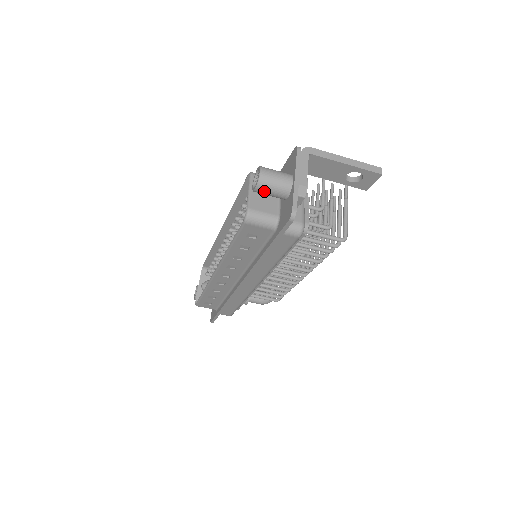
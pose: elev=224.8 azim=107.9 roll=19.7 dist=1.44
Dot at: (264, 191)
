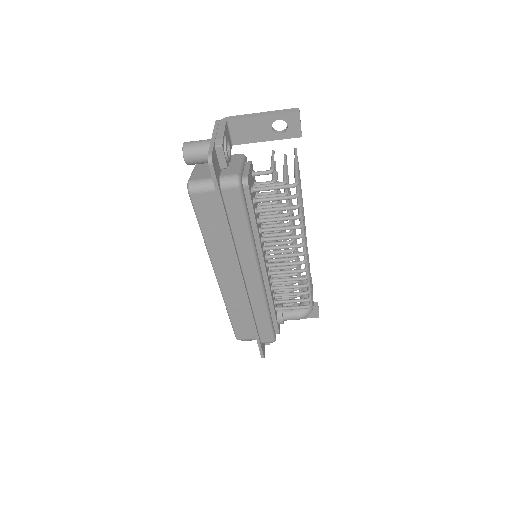
Dot at: (192, 158)
